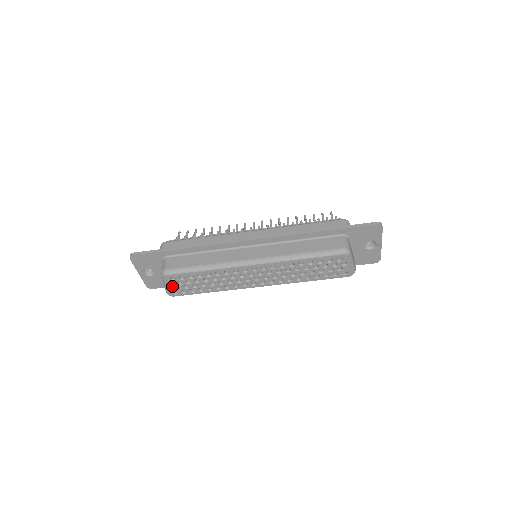
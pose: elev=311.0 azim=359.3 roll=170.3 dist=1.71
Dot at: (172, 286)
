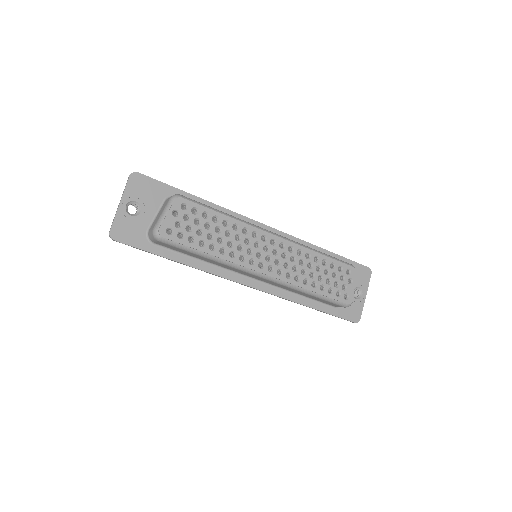
Dot at: (174, 218)
